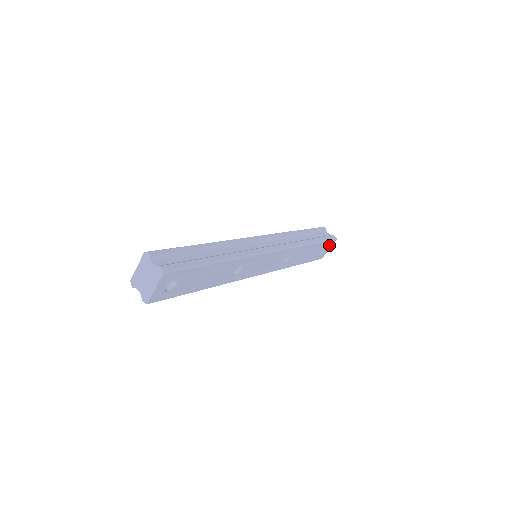
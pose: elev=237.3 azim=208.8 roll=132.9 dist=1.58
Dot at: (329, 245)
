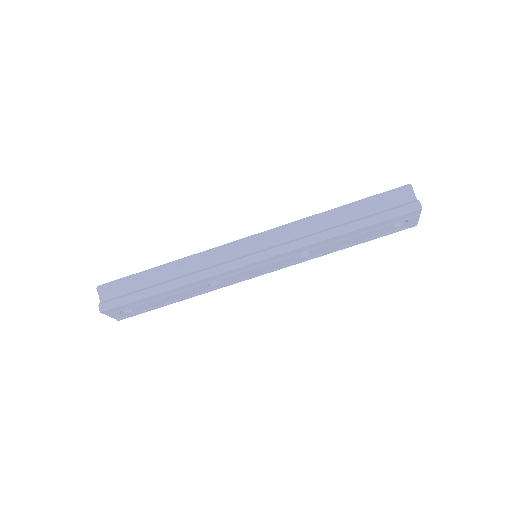
Dot at: (411, 215)
